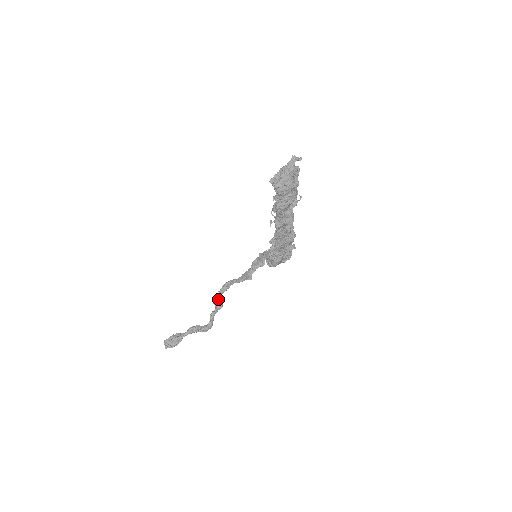
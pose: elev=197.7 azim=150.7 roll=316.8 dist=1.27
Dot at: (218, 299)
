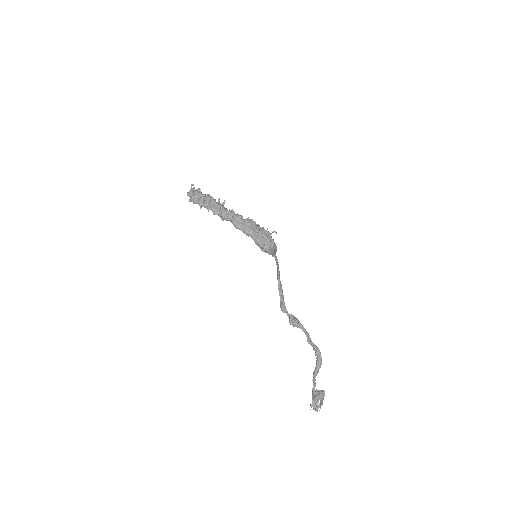
Dot at: (290, 318)
